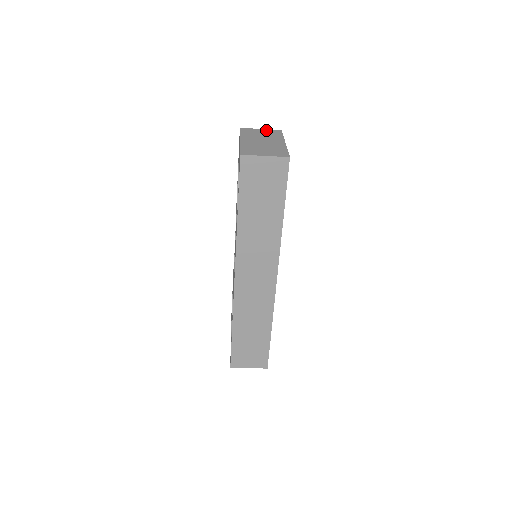
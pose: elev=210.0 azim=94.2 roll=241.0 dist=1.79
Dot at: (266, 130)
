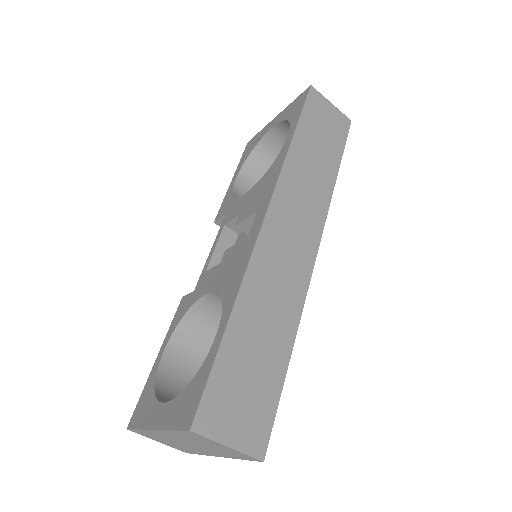
Dot at: occluded
